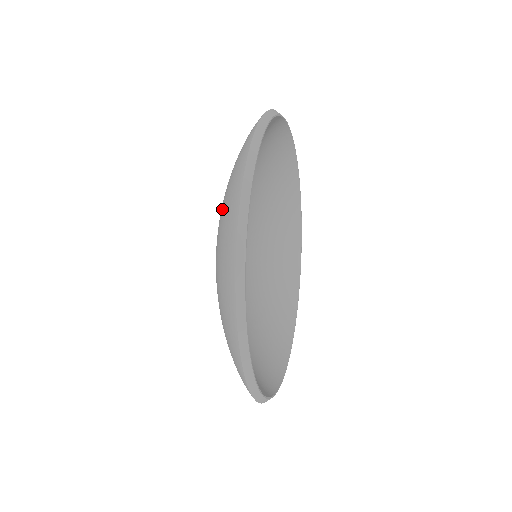
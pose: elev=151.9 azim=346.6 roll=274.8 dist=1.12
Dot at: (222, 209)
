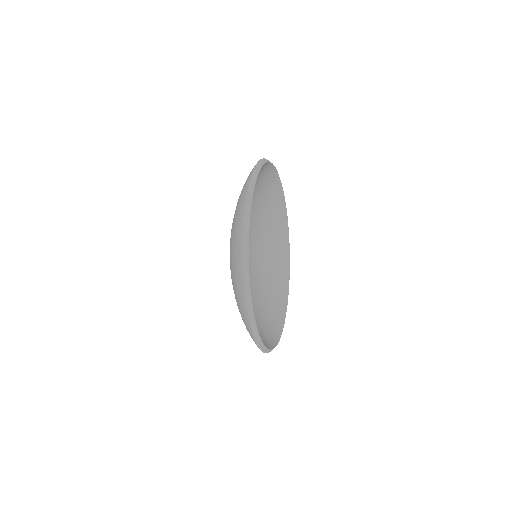
Dot at: occluded
